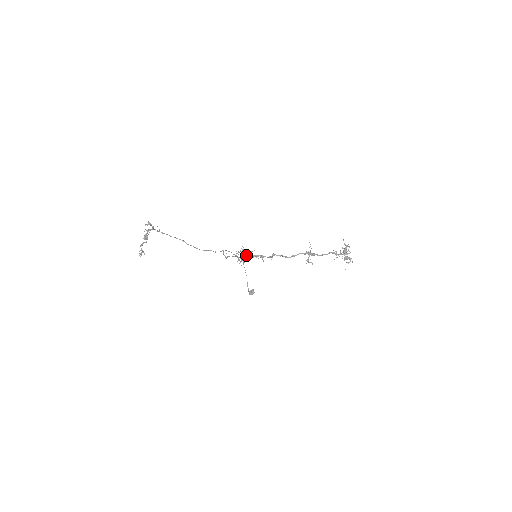
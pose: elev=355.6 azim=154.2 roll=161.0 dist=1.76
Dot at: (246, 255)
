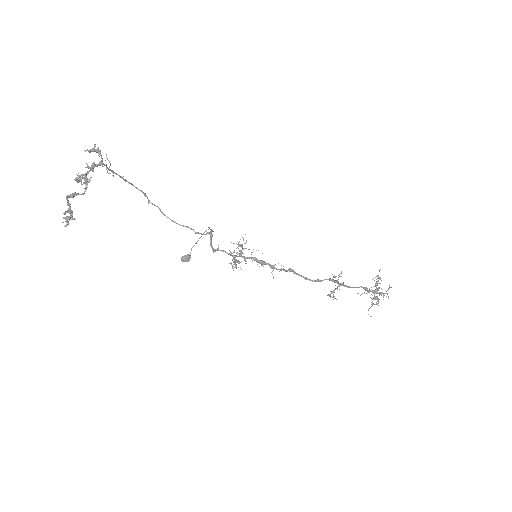
Dot at: (248, 257)
